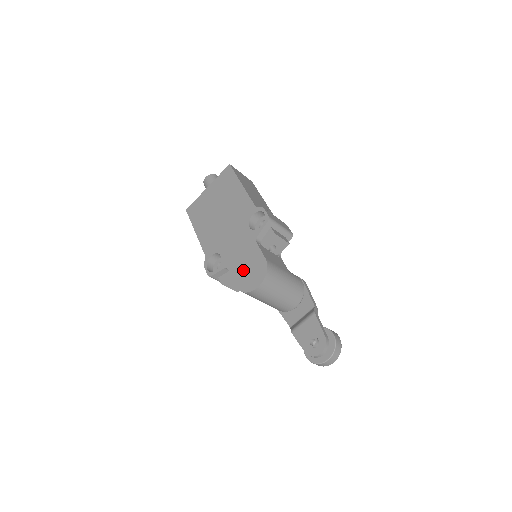
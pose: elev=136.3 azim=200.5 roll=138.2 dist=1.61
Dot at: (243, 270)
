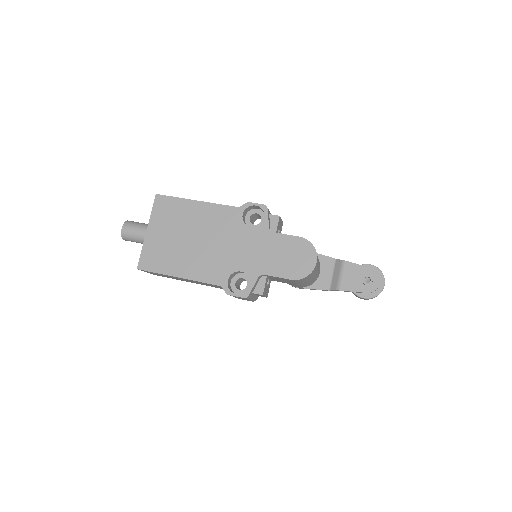
Dot at: (284, 262)
